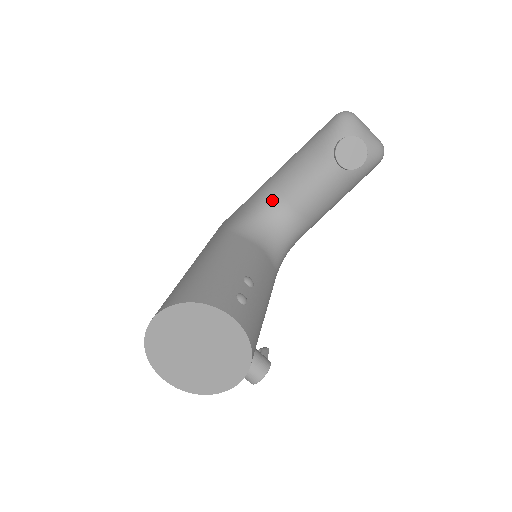
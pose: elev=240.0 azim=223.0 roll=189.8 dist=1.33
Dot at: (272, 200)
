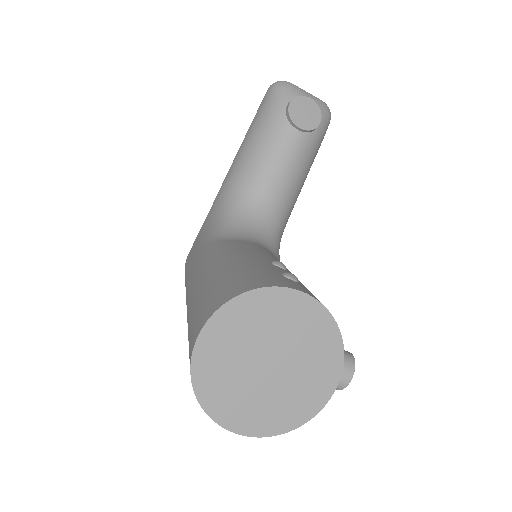
Dot at: (241, 196)
